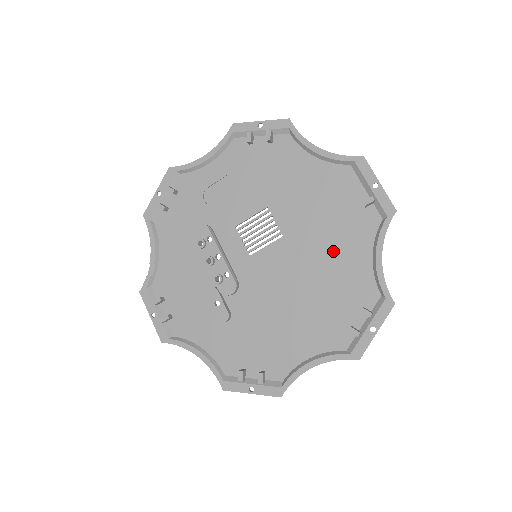
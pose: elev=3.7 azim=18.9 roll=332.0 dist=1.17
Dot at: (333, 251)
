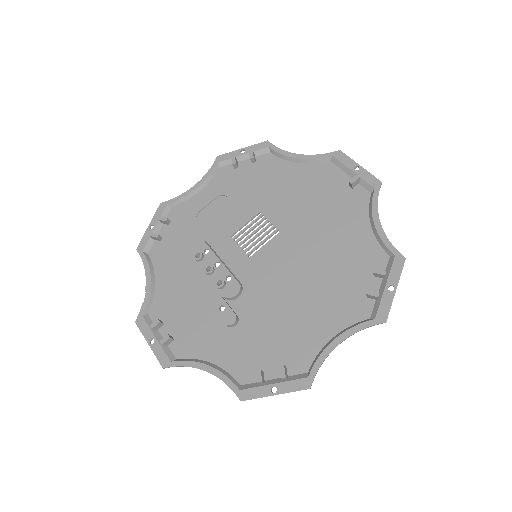
Dot at: (332, 231)
